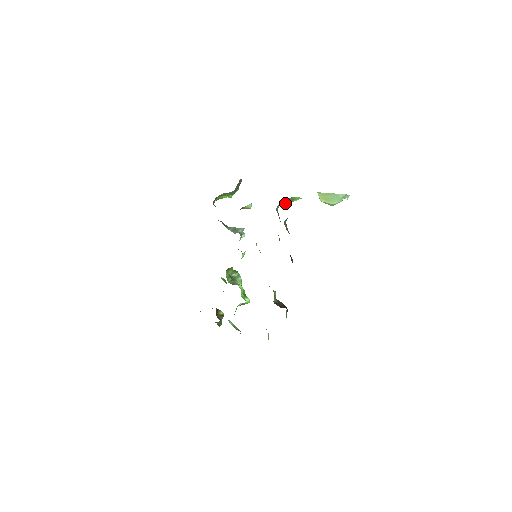
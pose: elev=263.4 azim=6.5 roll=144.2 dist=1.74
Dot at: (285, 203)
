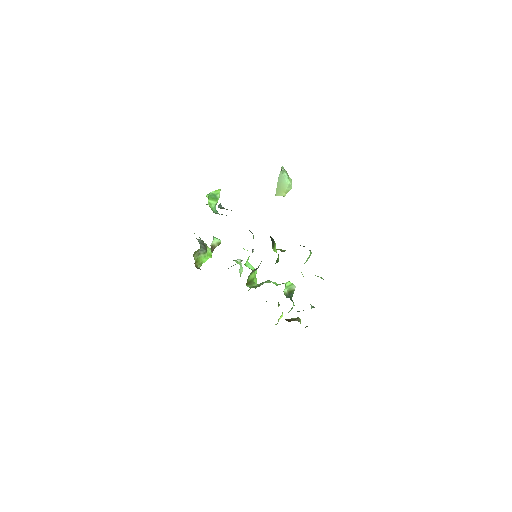
Dot at: (215, 204)
